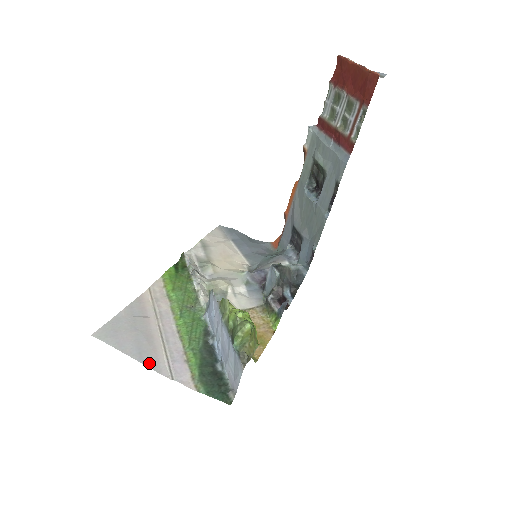
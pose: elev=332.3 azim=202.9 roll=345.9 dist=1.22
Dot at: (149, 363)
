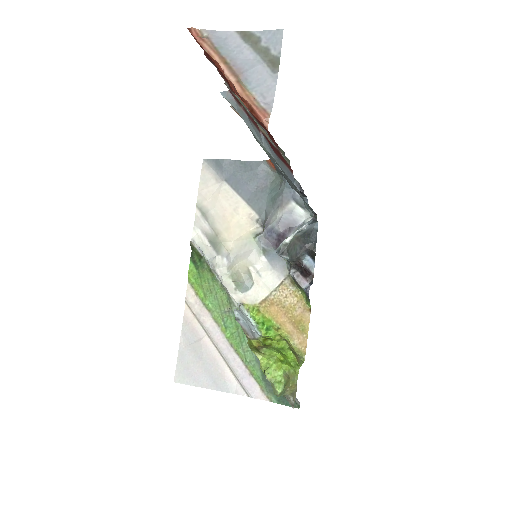
Dot at: (225, 389)
